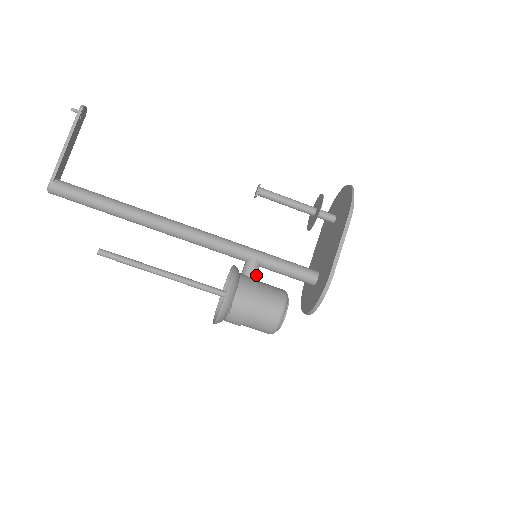
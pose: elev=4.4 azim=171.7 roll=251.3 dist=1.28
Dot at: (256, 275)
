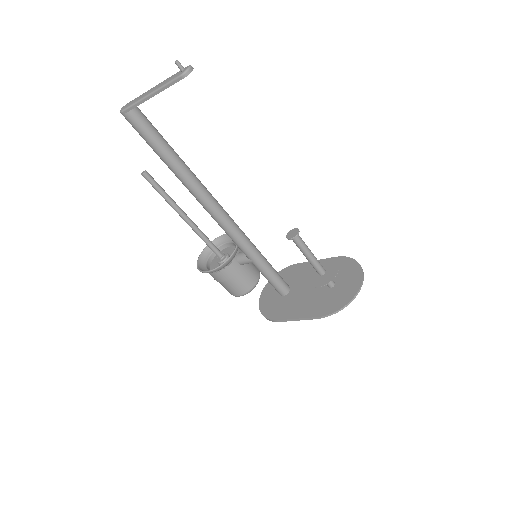
Dot at: occluded
